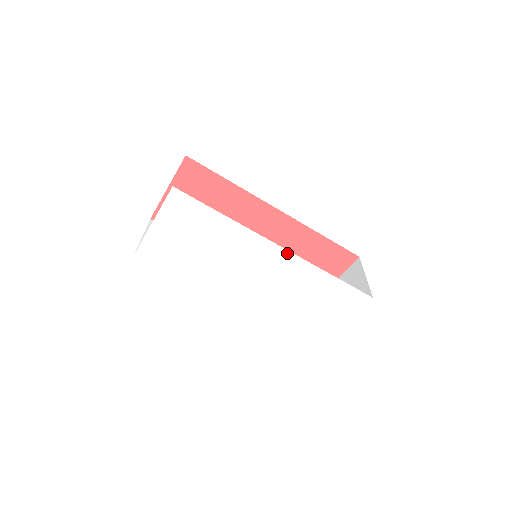
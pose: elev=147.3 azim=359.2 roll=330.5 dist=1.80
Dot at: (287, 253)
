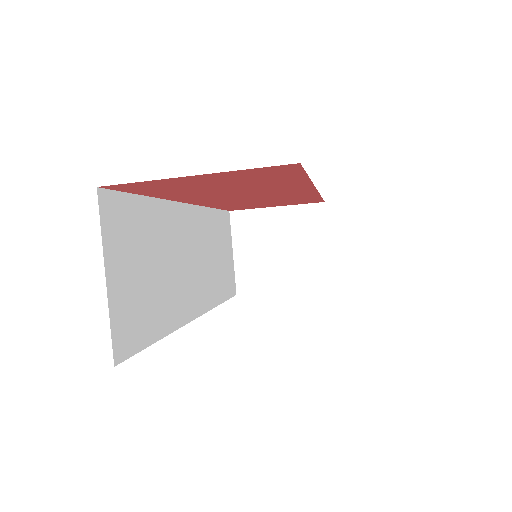
Dot at: occluded
